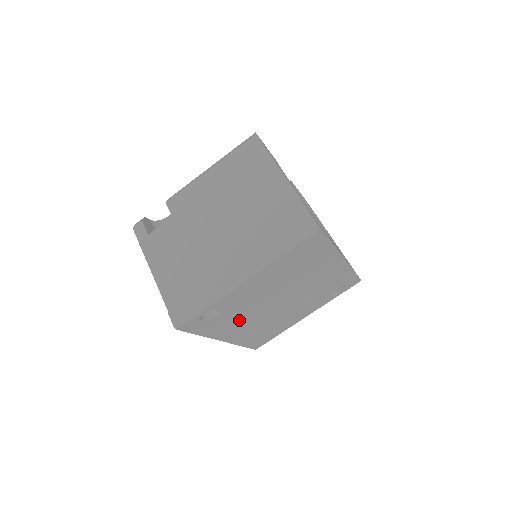
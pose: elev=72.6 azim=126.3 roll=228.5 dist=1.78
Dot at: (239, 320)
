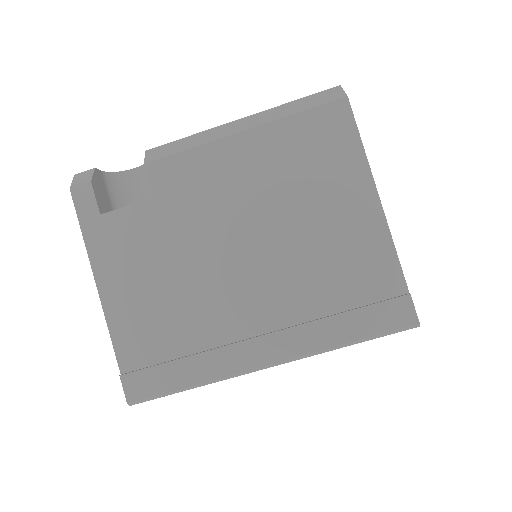
Dot at: occluded
